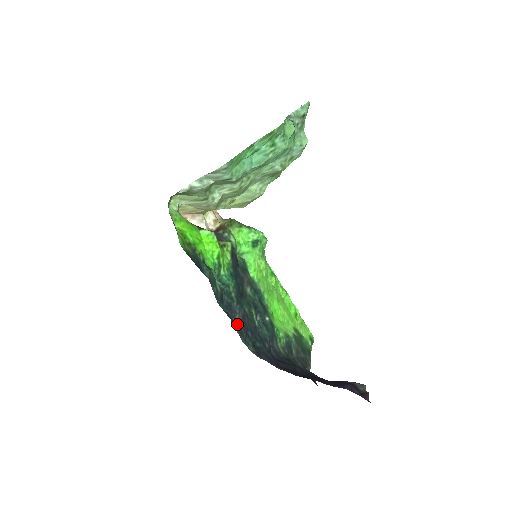
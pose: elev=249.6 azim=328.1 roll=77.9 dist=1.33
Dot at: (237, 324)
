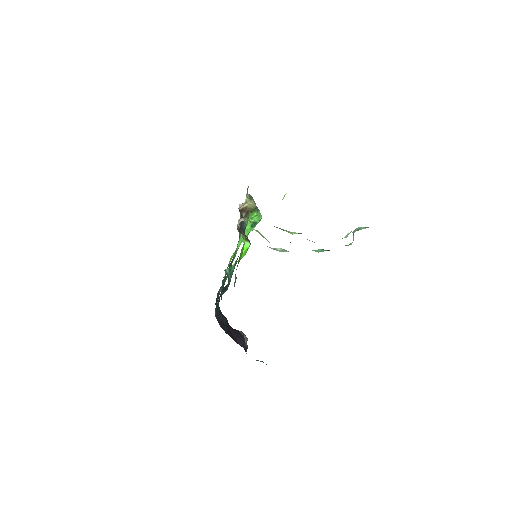
Dot at: occluded
